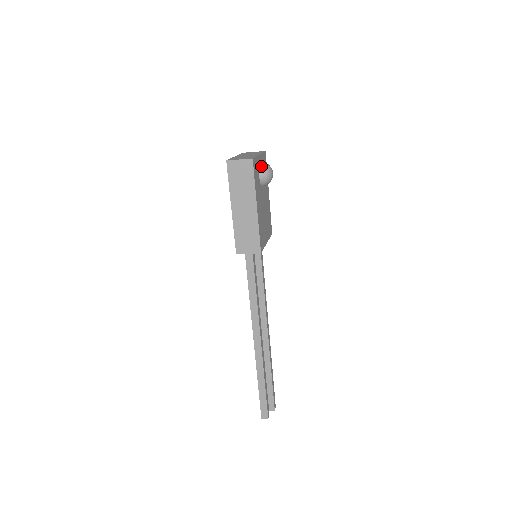
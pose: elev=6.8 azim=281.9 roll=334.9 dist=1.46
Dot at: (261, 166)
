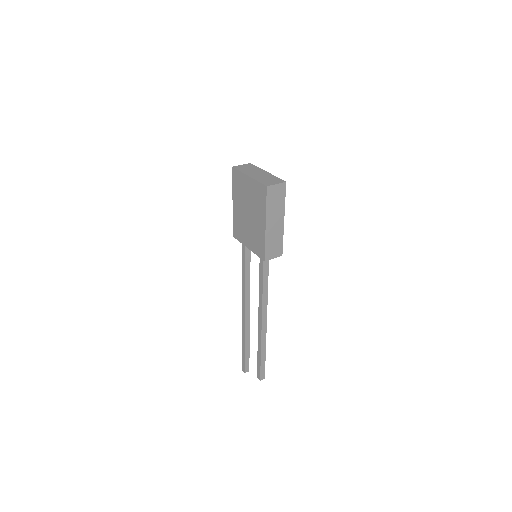
Dot at: occluded
